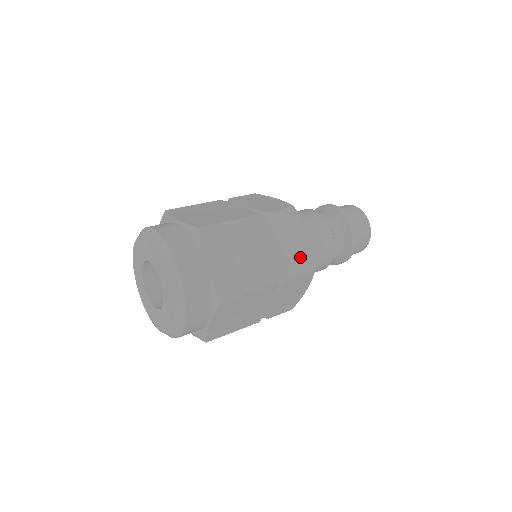
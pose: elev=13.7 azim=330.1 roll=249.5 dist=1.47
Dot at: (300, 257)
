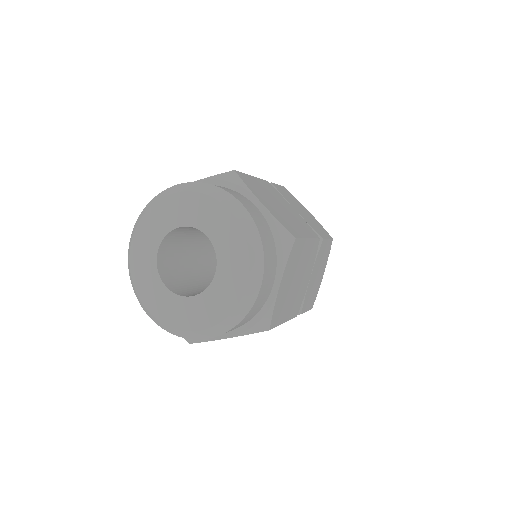
Dot at: (316, 225)
